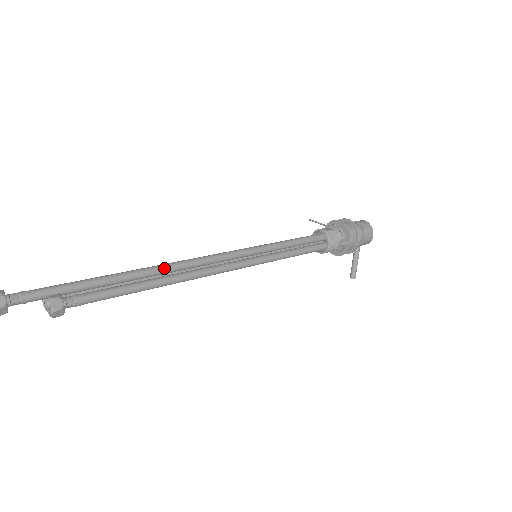
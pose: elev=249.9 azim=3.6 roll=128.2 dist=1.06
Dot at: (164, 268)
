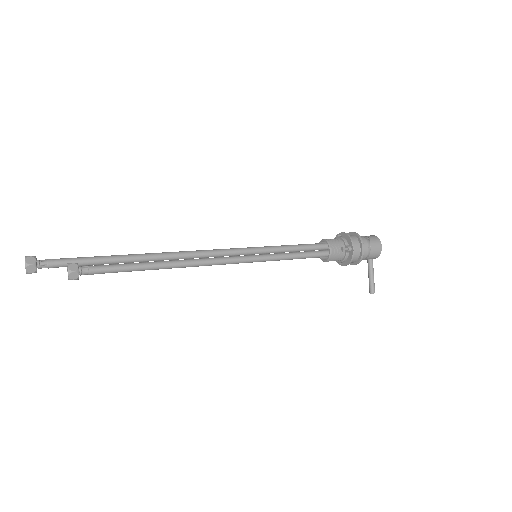
Dot at: (166, 254)
